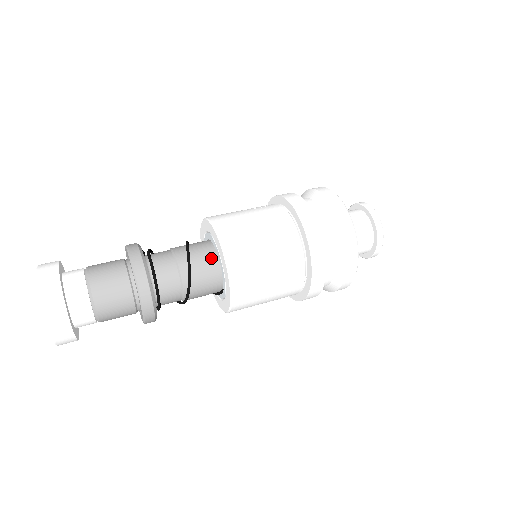
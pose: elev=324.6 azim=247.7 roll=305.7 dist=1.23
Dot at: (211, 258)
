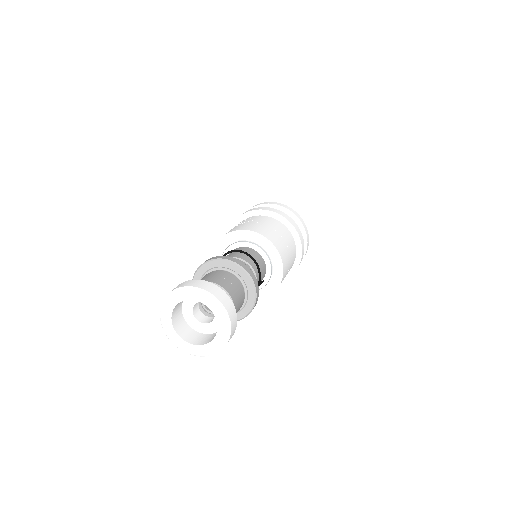
Dot at: (260, 258)
